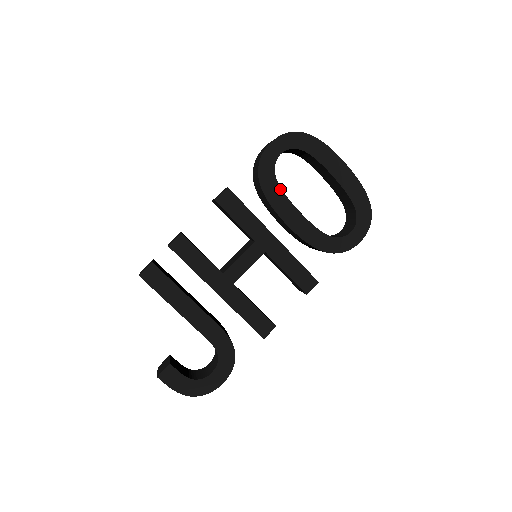
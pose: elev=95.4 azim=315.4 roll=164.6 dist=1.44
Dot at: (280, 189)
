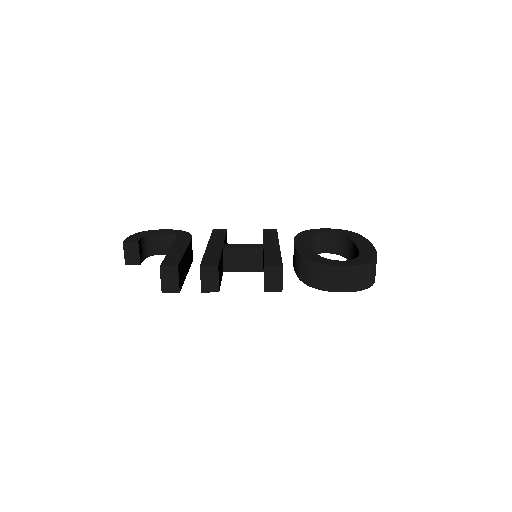
Dot at: occluded
